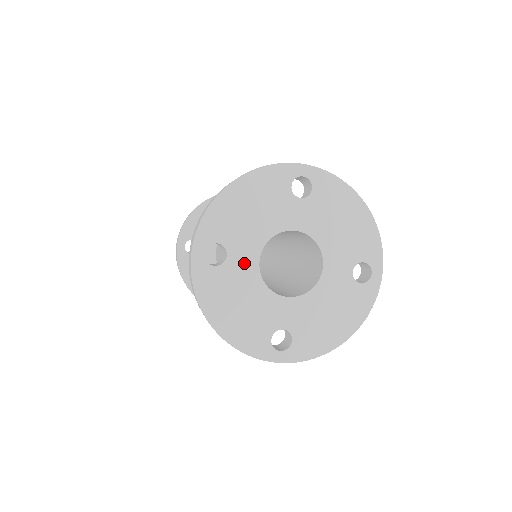
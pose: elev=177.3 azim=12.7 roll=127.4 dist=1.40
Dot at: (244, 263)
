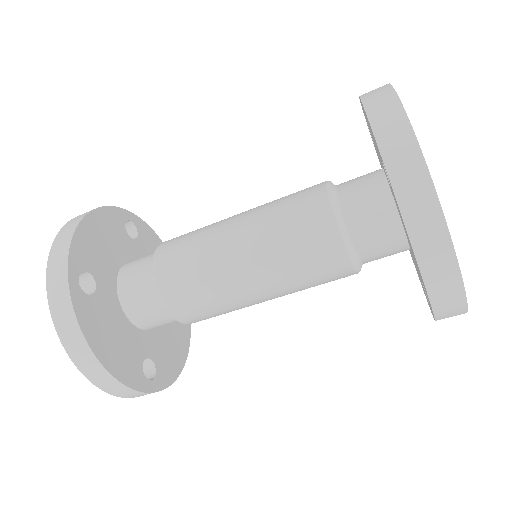
Dot at: occluded
